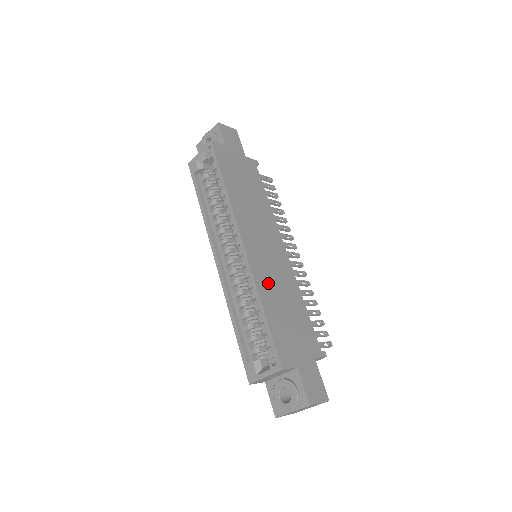
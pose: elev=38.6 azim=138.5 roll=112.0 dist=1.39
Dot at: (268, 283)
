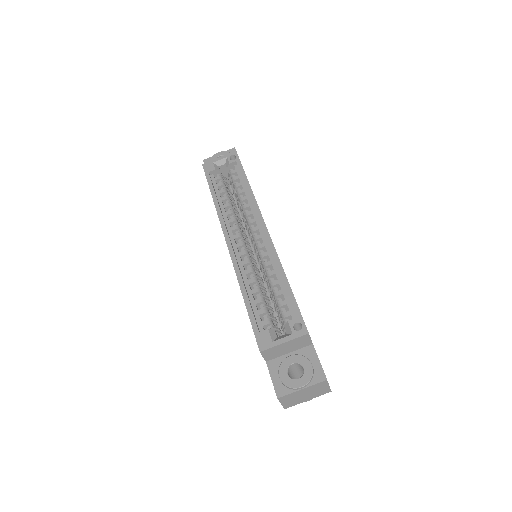
Dot at: occluded
